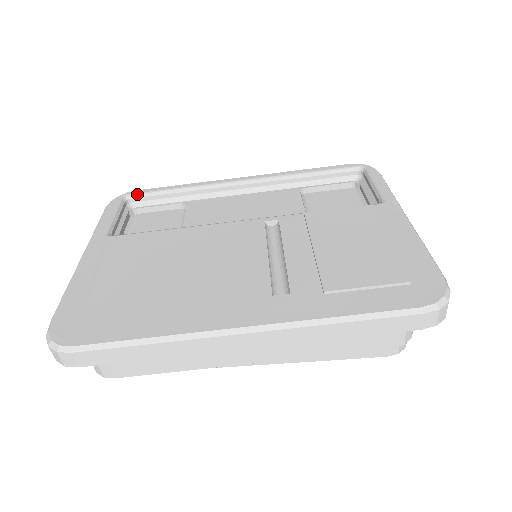
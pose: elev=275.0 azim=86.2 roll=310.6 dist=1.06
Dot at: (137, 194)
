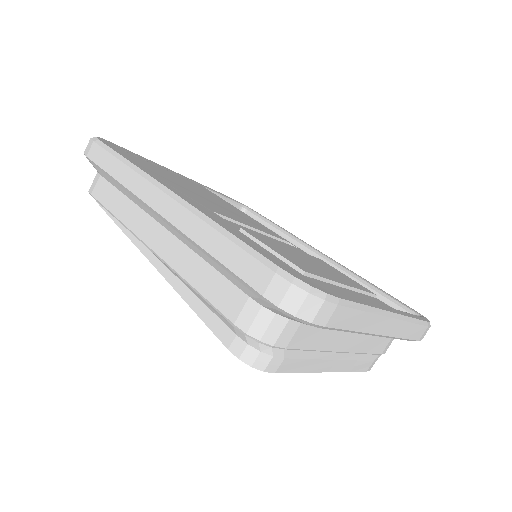
Dot at: (253, 211)
